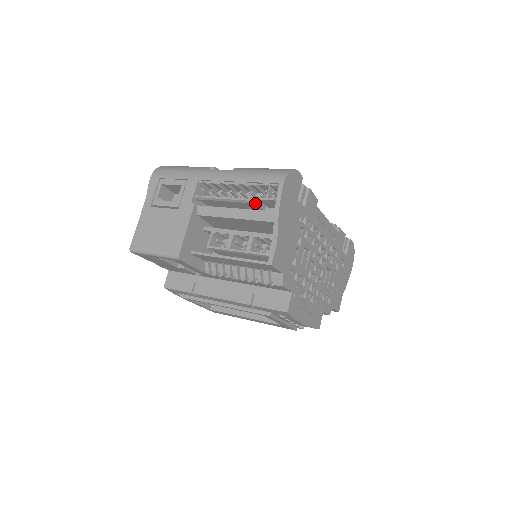
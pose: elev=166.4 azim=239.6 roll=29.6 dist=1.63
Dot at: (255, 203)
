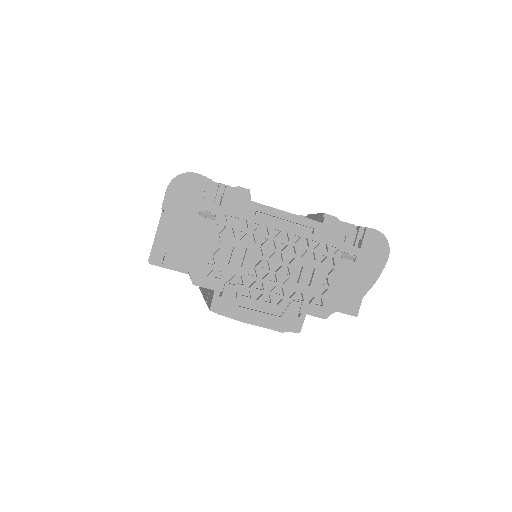
Dot at: occluded
